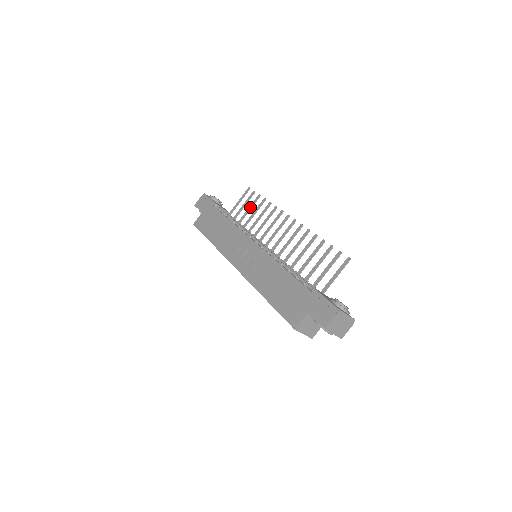
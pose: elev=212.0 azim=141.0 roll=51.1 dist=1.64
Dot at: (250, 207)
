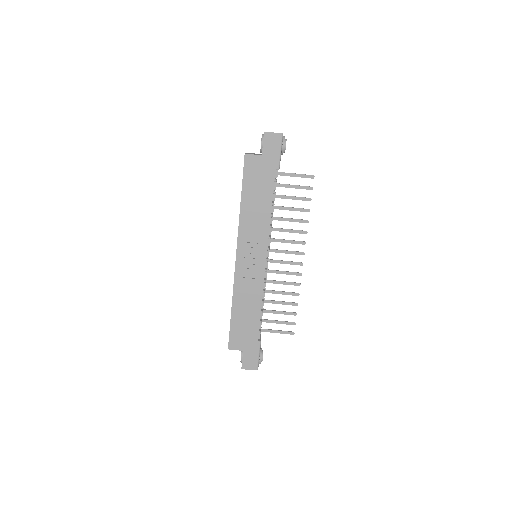
Dot at: (295, 198)
